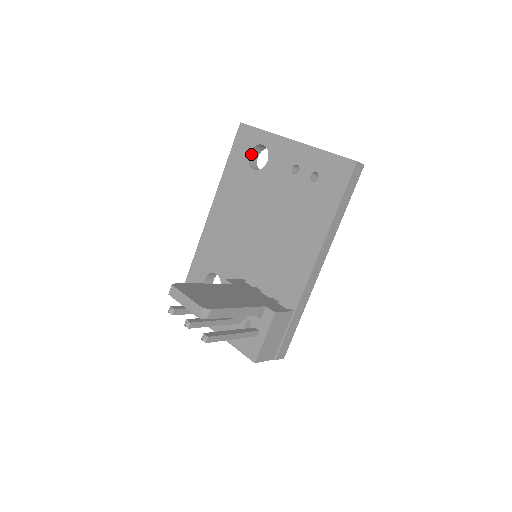
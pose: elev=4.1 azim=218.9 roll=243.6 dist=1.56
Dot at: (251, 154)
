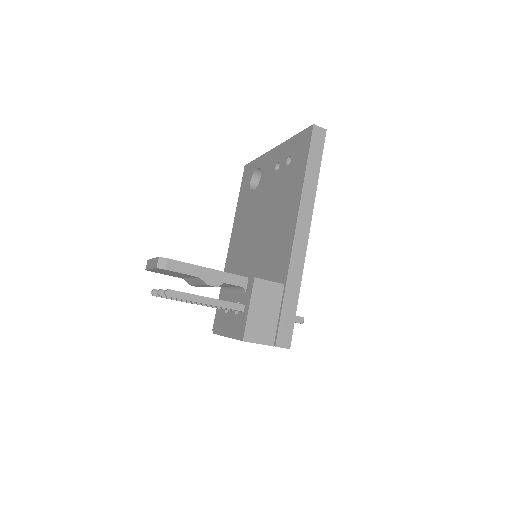
Dot at: (253, 182)
